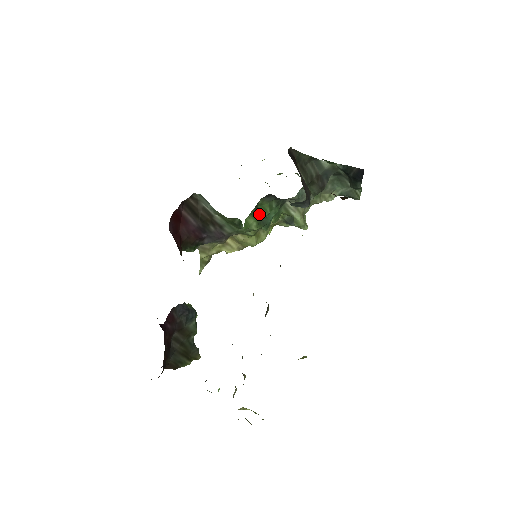
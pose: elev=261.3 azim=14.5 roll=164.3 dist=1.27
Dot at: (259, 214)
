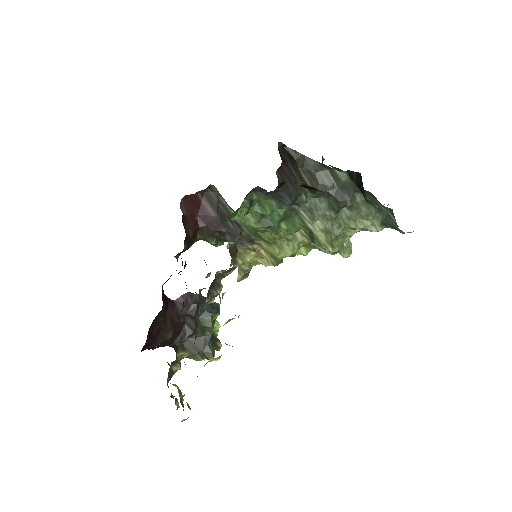
Dot at: (257, 210)
